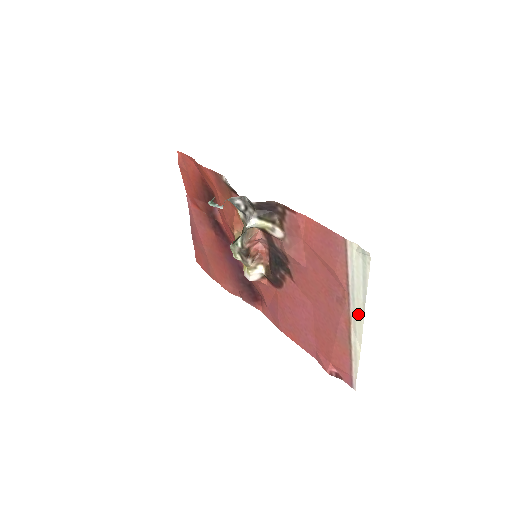
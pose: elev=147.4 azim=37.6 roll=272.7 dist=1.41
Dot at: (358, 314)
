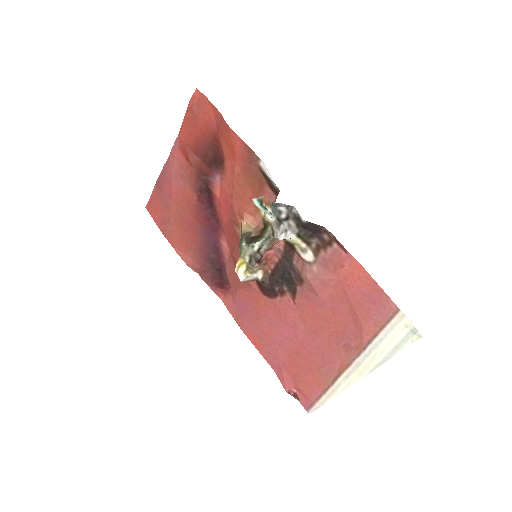
Dot at: (364, 368)
